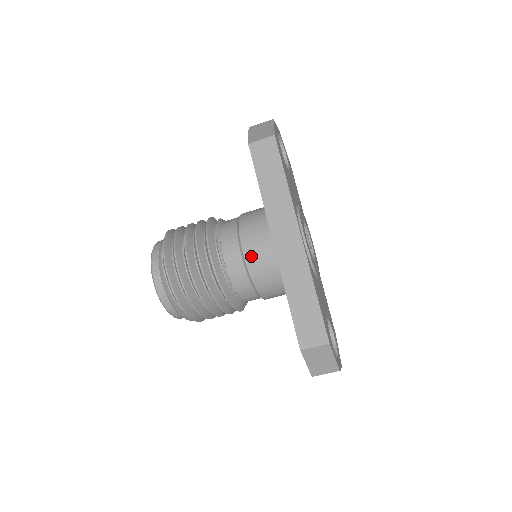
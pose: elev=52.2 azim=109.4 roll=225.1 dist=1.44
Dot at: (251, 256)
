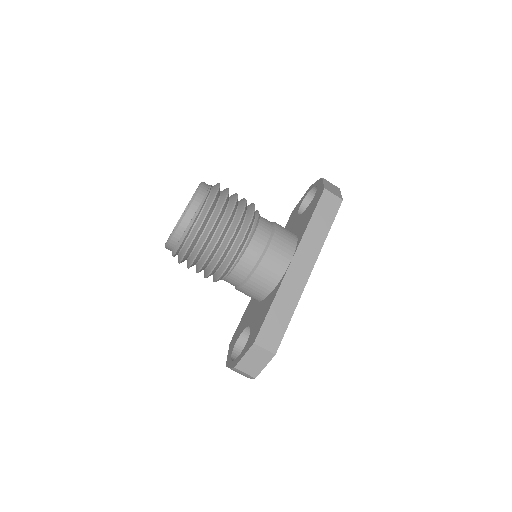
Dot at: (271, 255)
